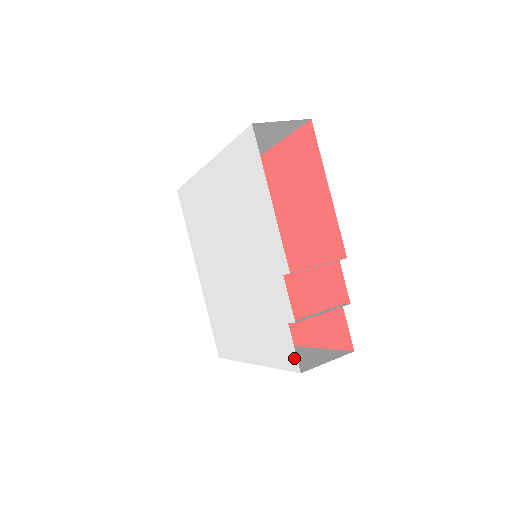
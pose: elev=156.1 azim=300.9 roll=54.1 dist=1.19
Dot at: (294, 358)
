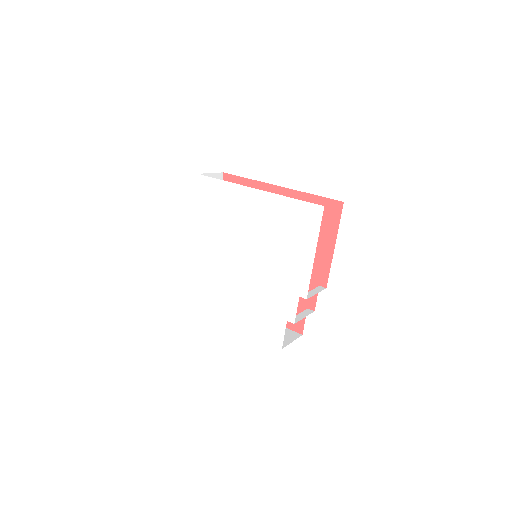
Dot at: (281, 340)
